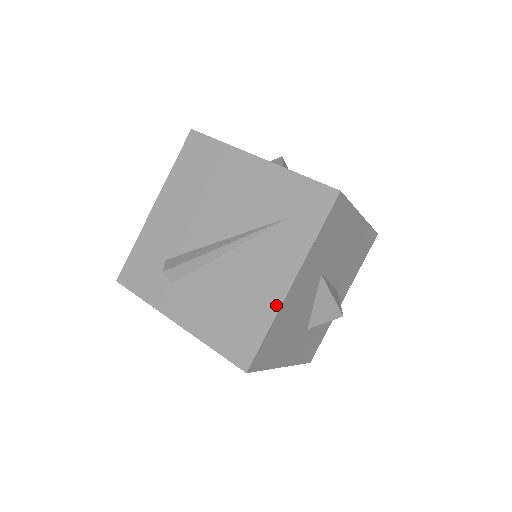
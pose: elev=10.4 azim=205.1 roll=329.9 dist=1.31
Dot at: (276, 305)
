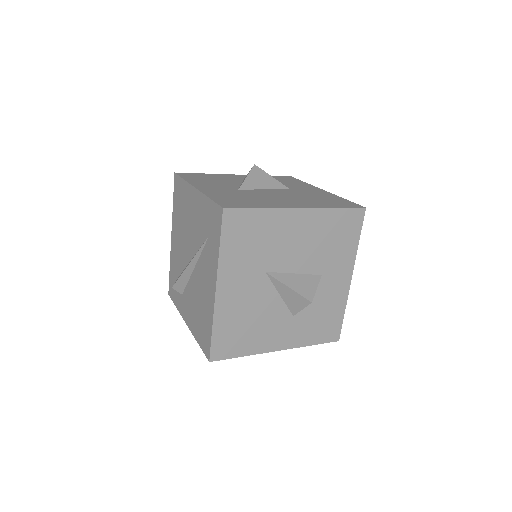
Dot at: (212, 308)
